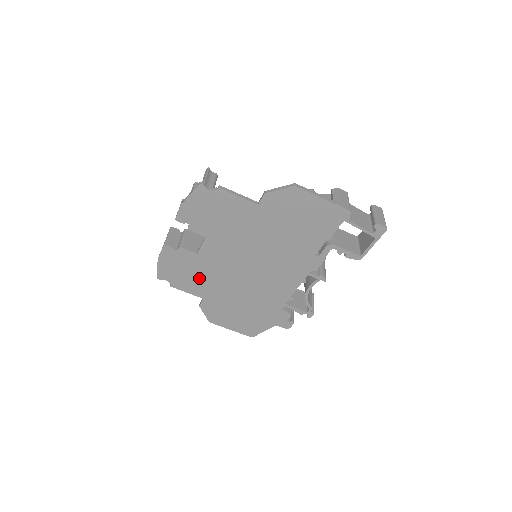
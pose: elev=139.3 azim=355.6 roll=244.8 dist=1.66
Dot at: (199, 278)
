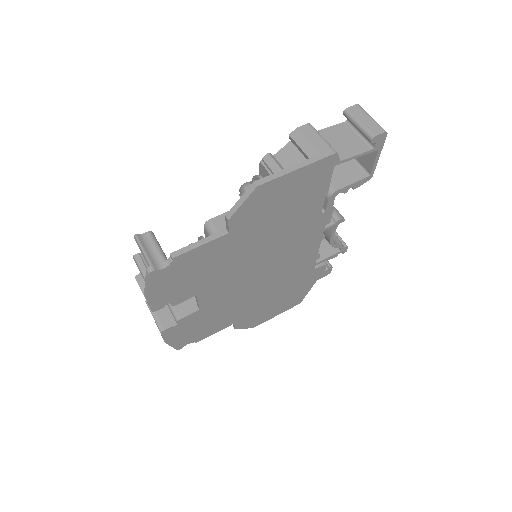
Dot at: (217, 318)
